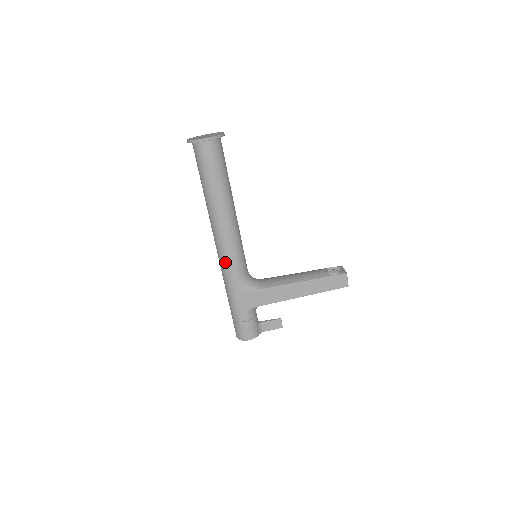
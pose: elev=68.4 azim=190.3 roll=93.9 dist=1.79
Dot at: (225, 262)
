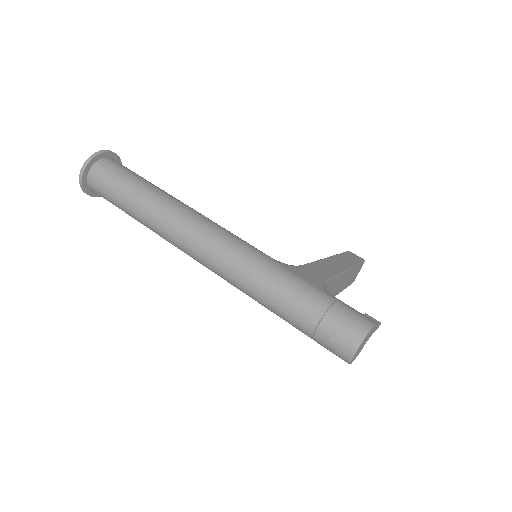
Dot at: (232, 243)
